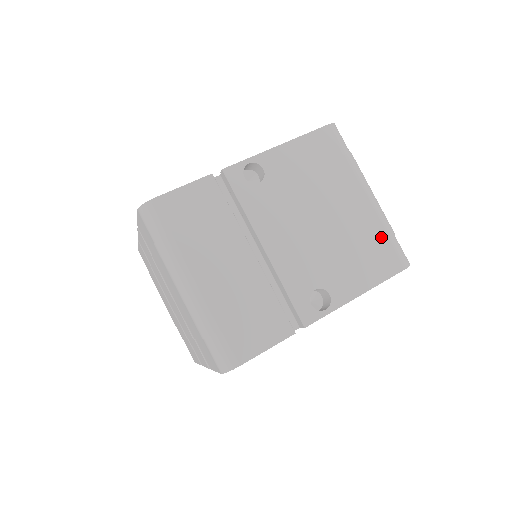
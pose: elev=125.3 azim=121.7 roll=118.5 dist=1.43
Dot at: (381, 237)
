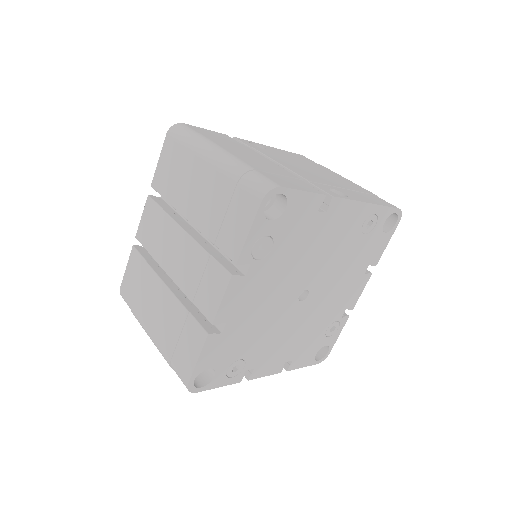
Dot at: (369, 192)
